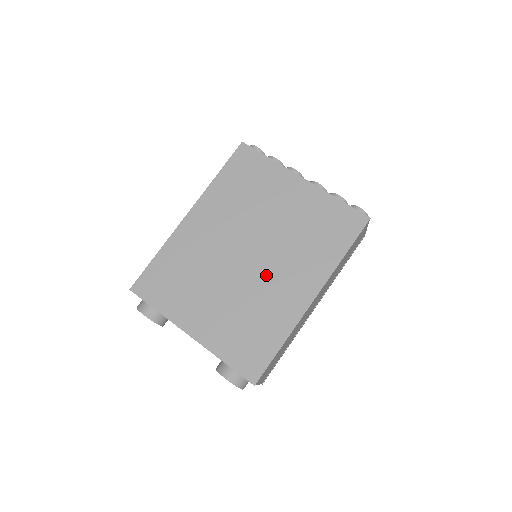
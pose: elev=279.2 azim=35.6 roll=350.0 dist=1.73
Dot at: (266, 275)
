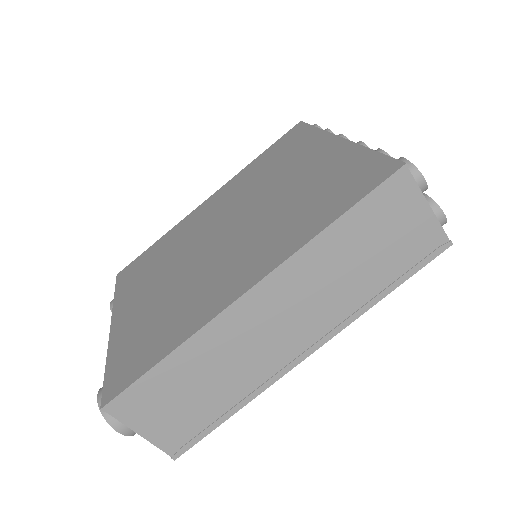
Dot at: (220, 257)
